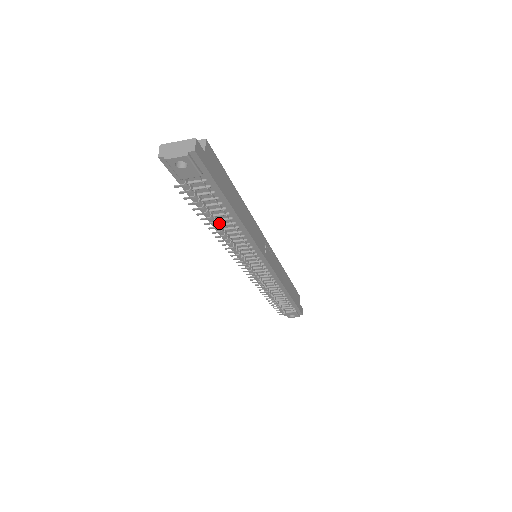
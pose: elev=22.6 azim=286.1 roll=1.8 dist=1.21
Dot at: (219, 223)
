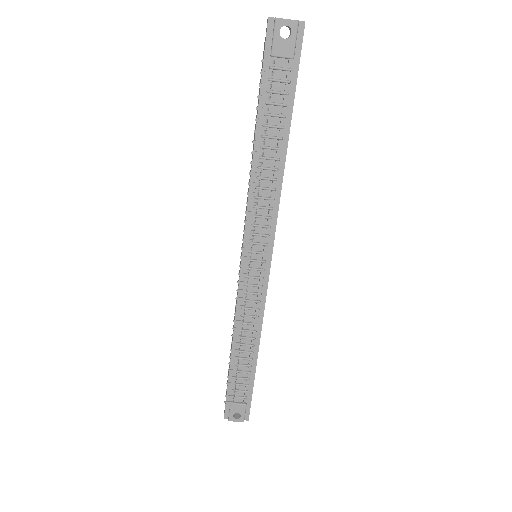
Dot at: (263, 153)
